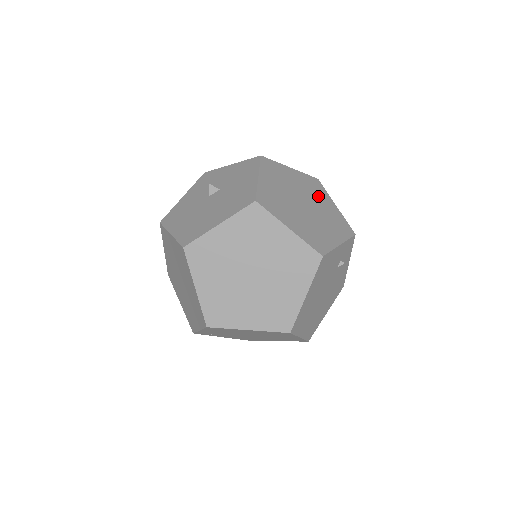
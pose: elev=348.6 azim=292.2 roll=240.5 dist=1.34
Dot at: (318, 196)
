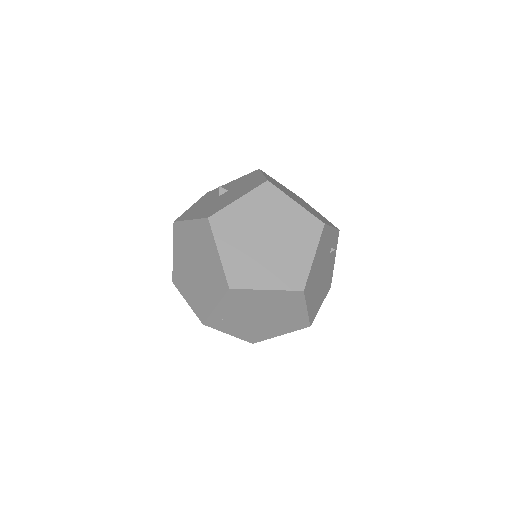
Dot at: (305, 203)
